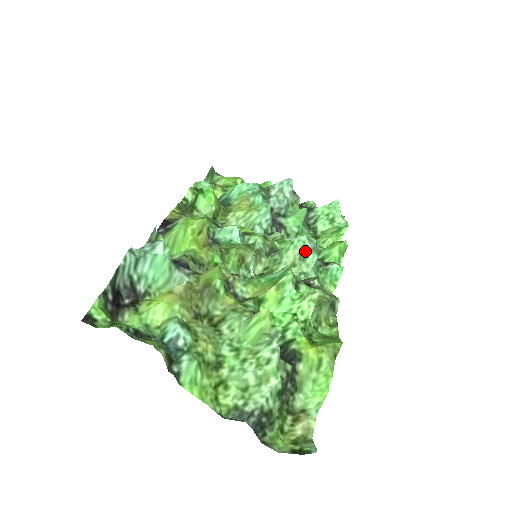
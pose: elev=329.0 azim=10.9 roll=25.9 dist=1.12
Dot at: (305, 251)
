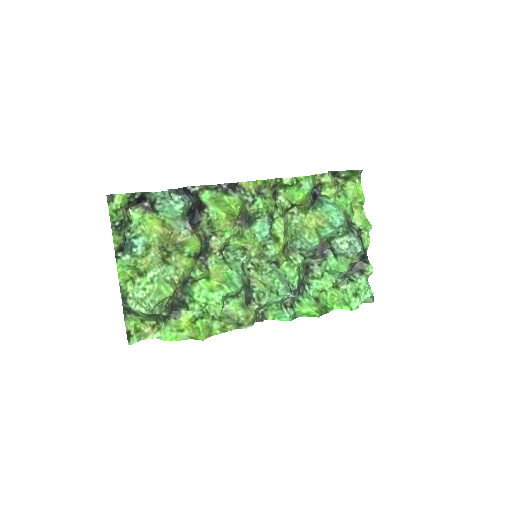
Dot at: (275, 290)
